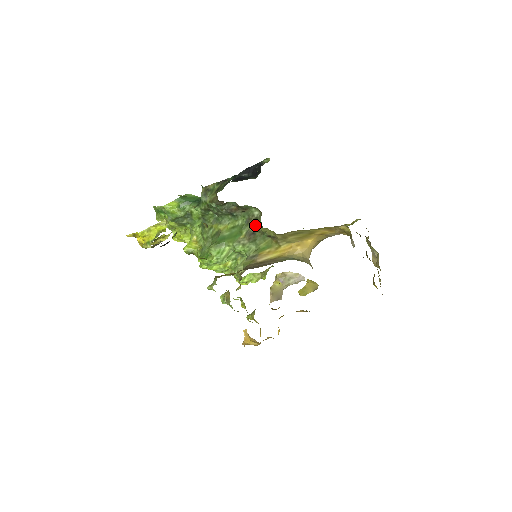
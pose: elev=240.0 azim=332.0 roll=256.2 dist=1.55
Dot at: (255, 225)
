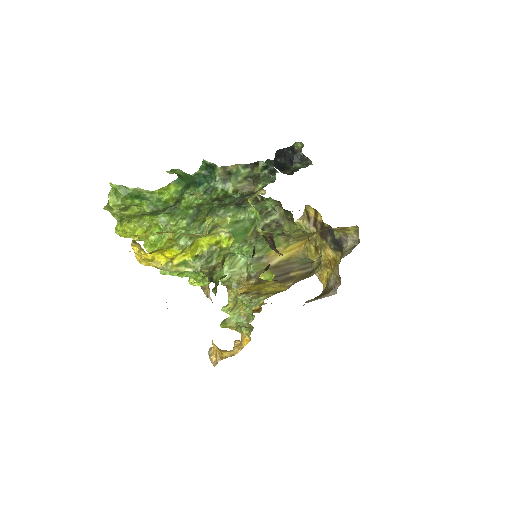
Dot at: (267, 220)
